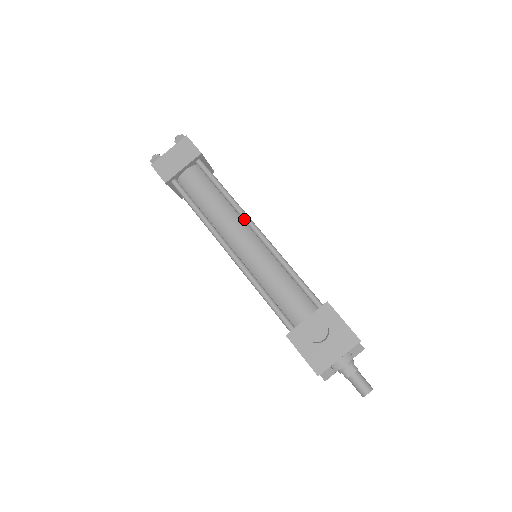
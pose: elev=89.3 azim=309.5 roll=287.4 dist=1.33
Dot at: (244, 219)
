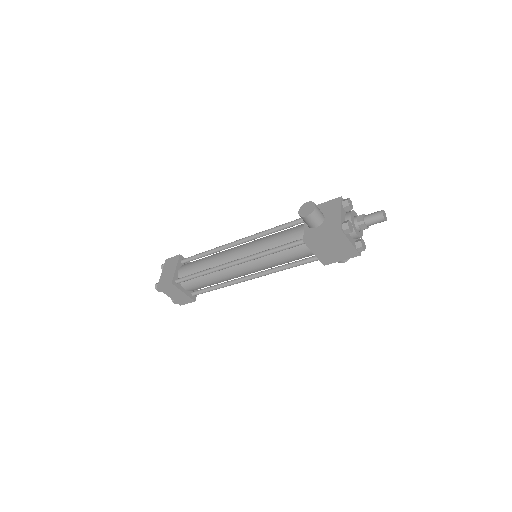
Dot at: (229, 245)
